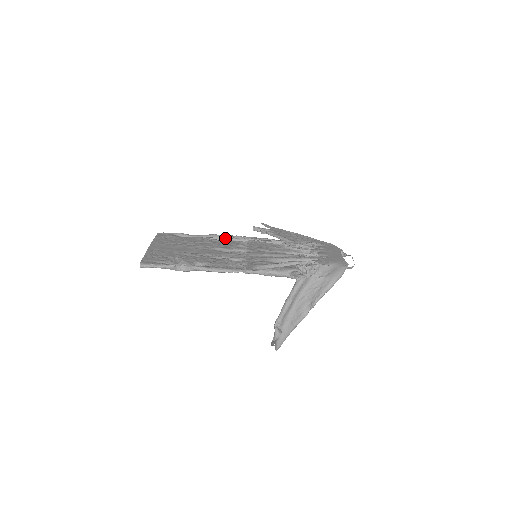
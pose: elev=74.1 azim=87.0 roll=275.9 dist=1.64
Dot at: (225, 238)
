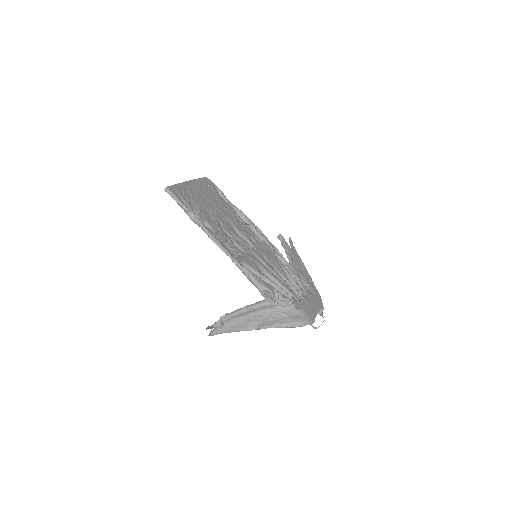
Dot at: (249, 223)
